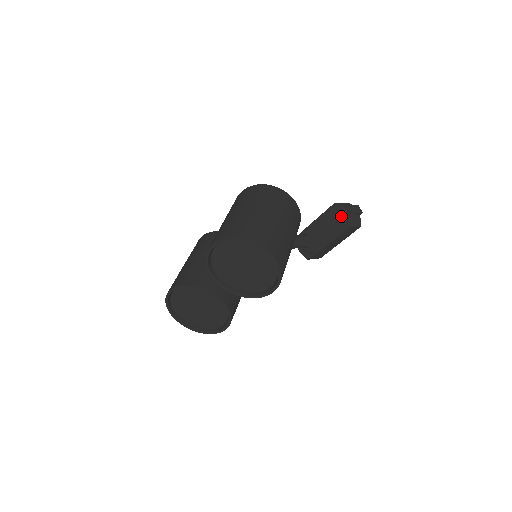
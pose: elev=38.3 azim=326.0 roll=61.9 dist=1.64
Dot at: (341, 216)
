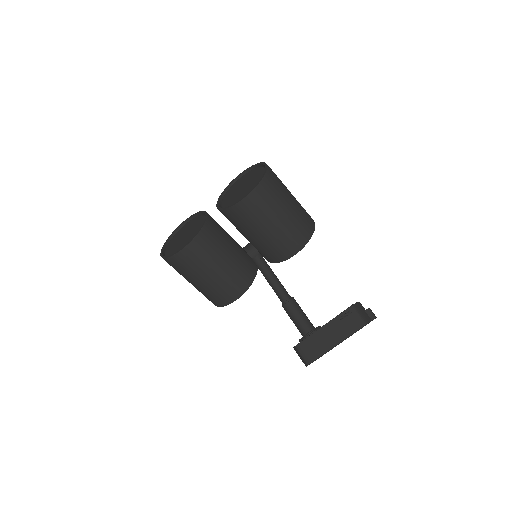
Dot at: occluded
